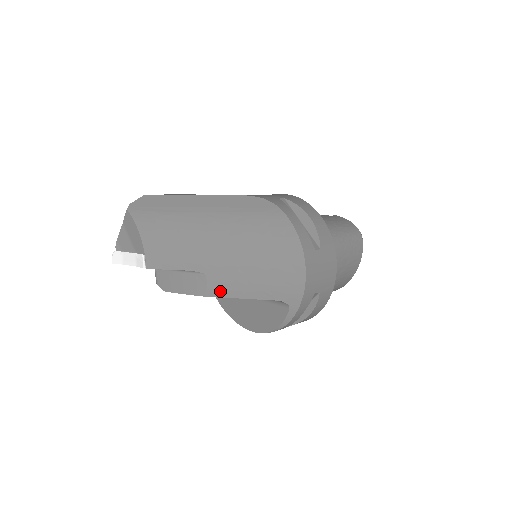
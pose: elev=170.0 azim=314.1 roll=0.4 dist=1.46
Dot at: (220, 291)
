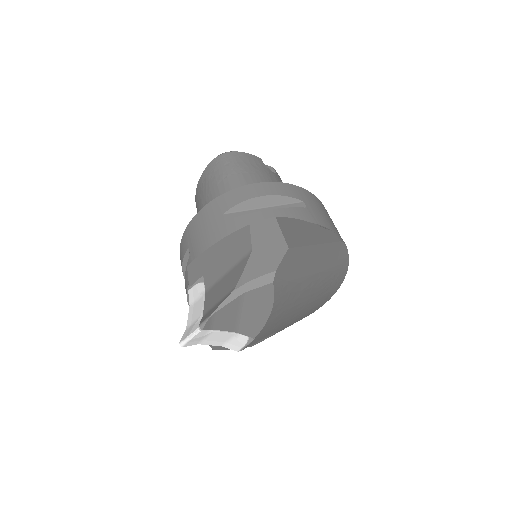
Dot at: occluded
